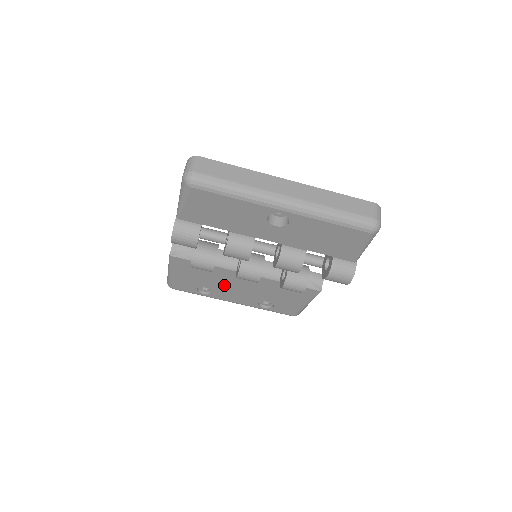
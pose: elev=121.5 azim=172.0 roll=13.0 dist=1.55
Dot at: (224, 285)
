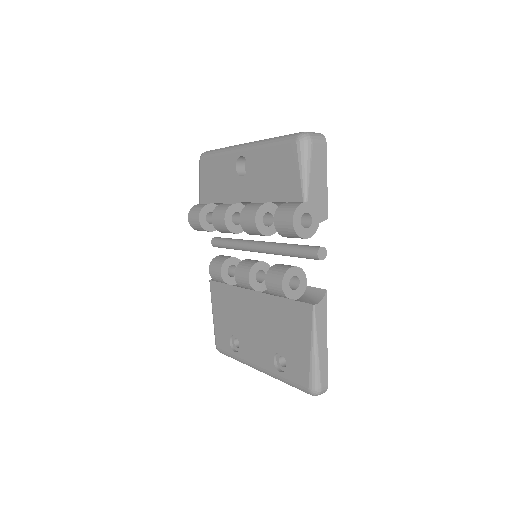
Dot at: (244, 324)
